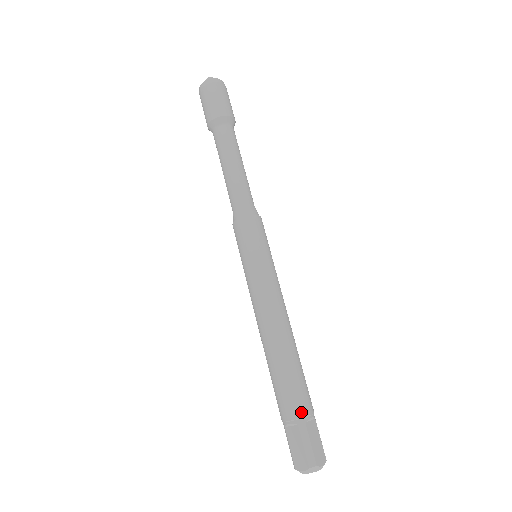
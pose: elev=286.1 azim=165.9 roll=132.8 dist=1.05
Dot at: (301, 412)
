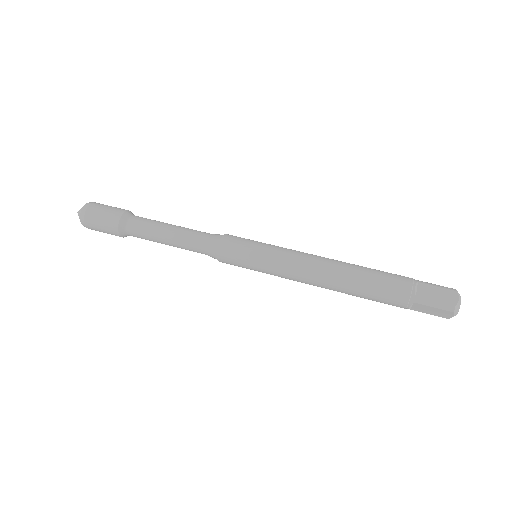
Dot at: (405, 295)
